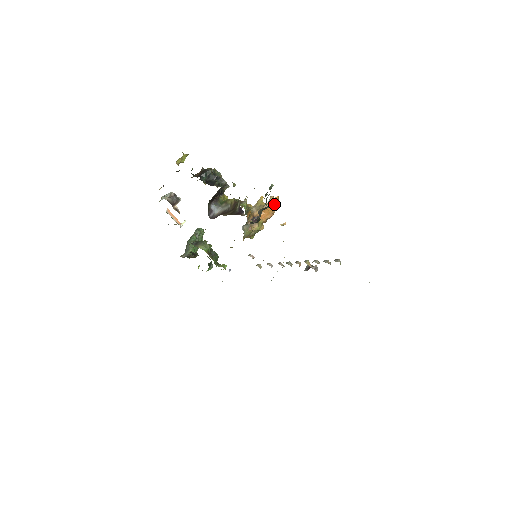
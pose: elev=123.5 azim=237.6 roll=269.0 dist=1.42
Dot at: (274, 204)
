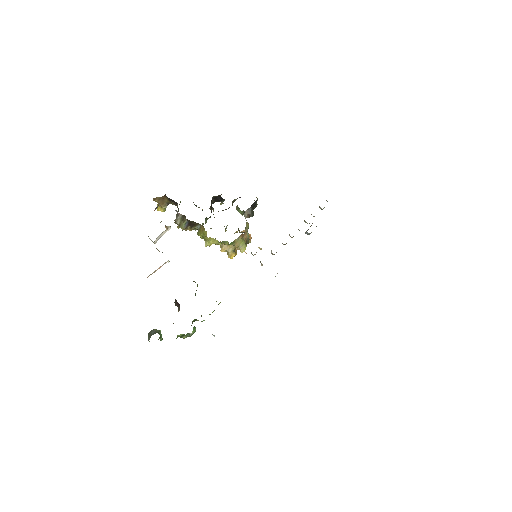
Dot at: occluded
